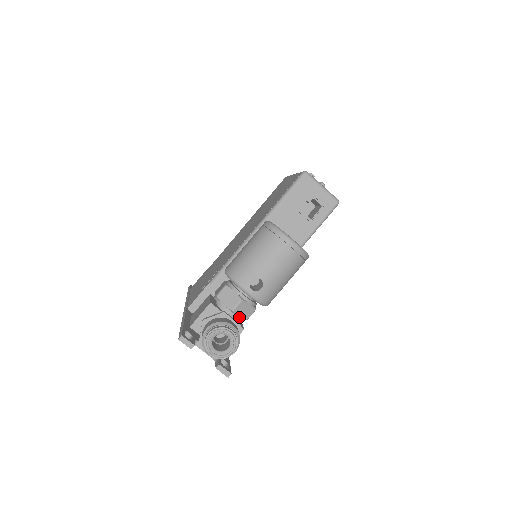
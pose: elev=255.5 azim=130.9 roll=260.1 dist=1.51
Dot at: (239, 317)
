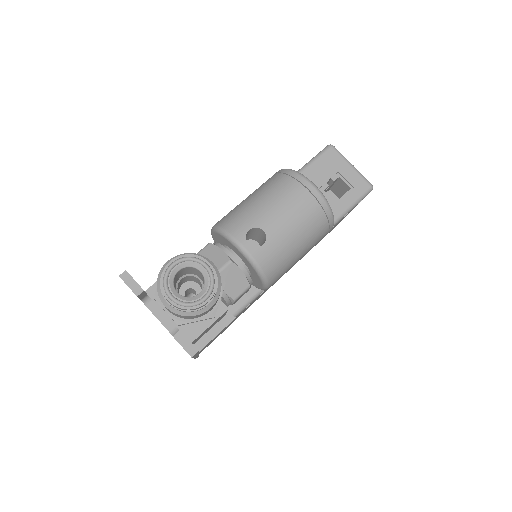
Dot at: (223, 290)
